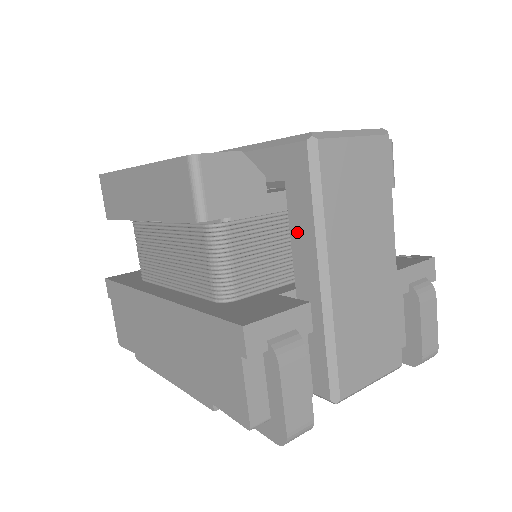
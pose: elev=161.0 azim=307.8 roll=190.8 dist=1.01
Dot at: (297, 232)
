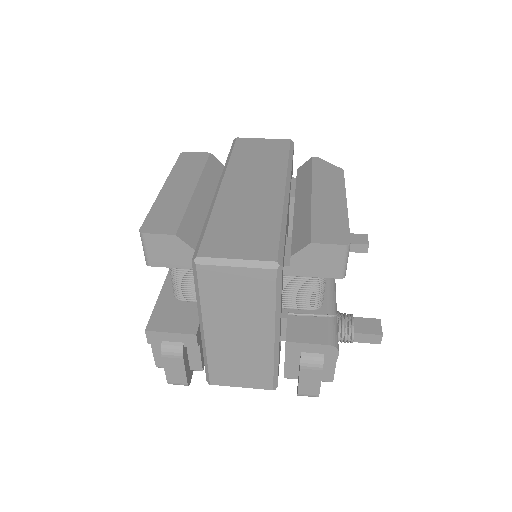
Dot at: occluded
